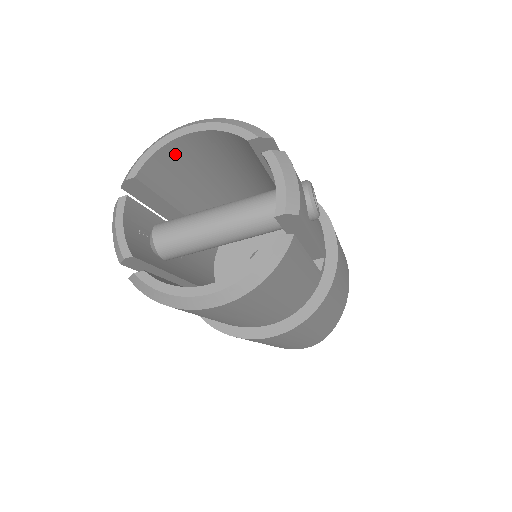
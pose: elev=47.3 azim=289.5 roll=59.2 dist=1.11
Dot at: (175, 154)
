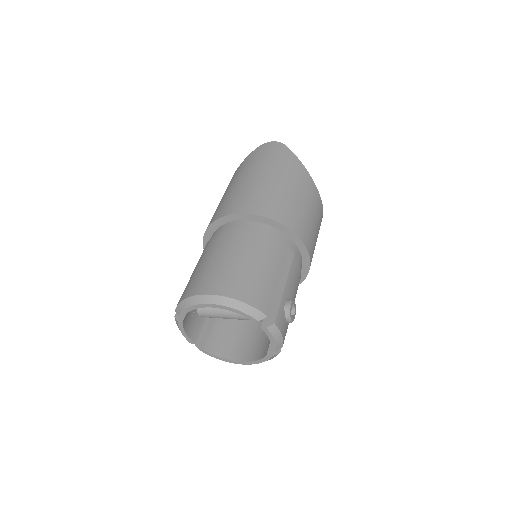
Dot at: occluded
